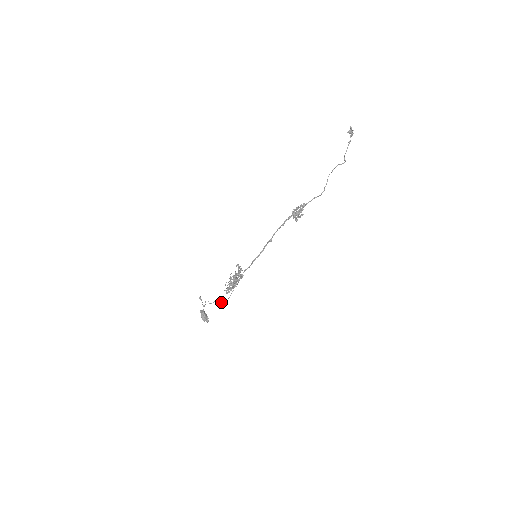
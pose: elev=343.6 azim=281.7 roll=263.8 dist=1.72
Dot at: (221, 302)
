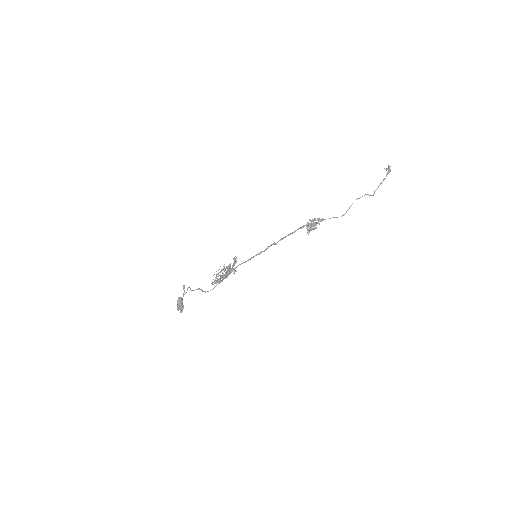
Dot at: (203, 291)
